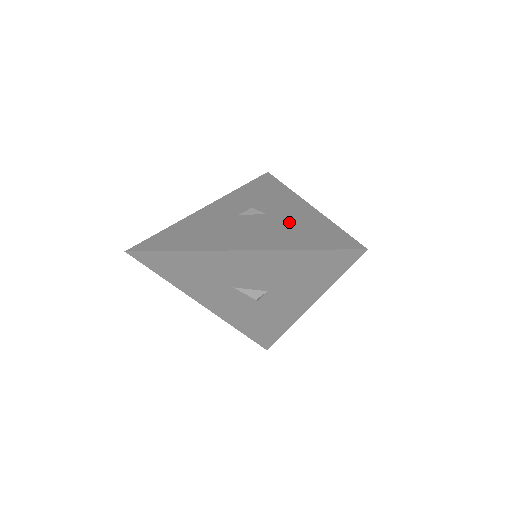
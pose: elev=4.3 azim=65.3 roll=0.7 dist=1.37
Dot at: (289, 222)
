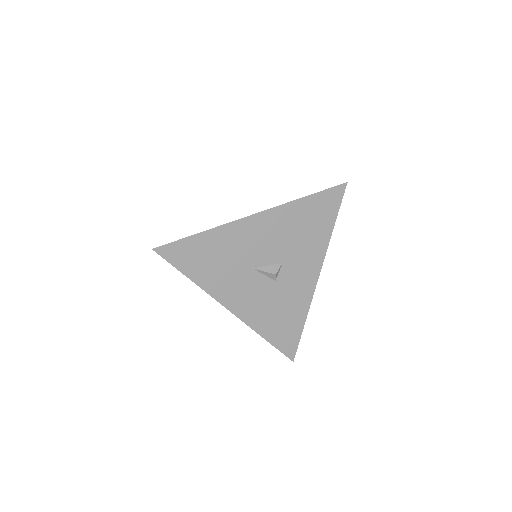
Dot at: occluded
